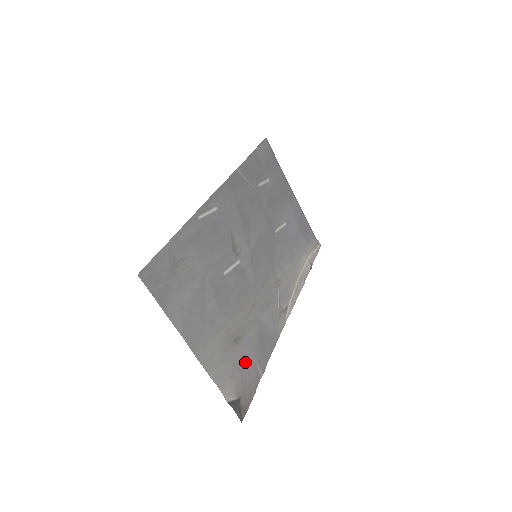
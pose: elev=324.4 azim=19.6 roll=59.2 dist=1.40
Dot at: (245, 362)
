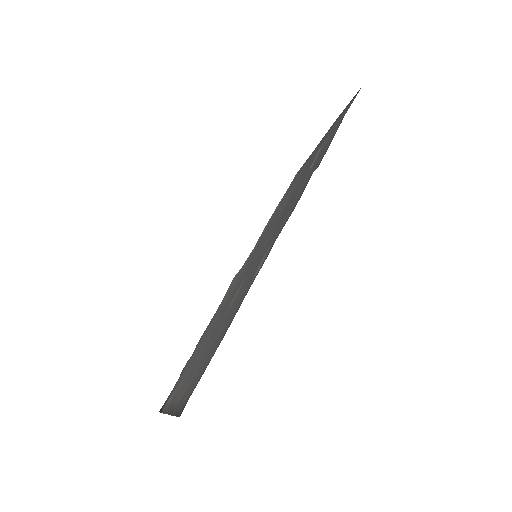
Dot at: occluded
